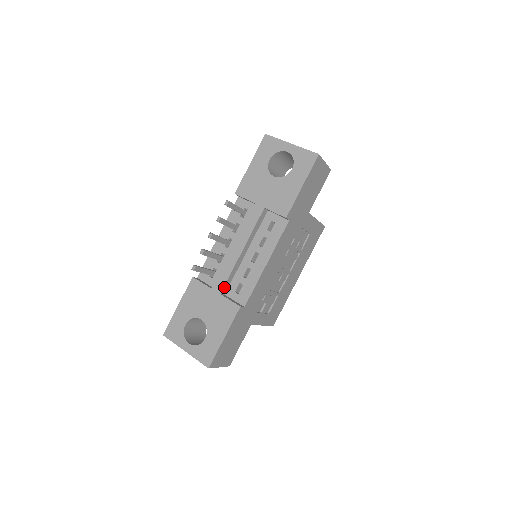
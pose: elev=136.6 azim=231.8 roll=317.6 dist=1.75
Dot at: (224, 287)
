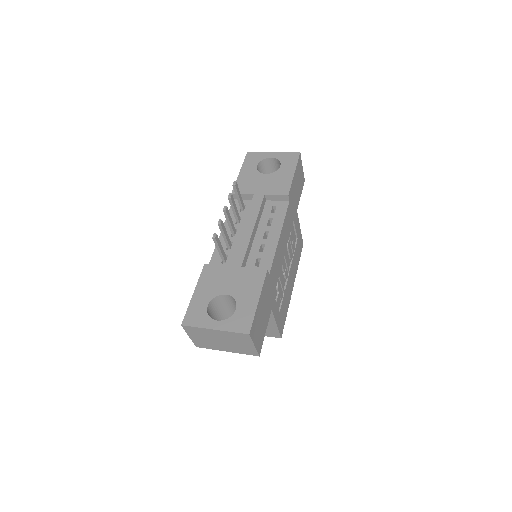
Dot at: (243, 261)
